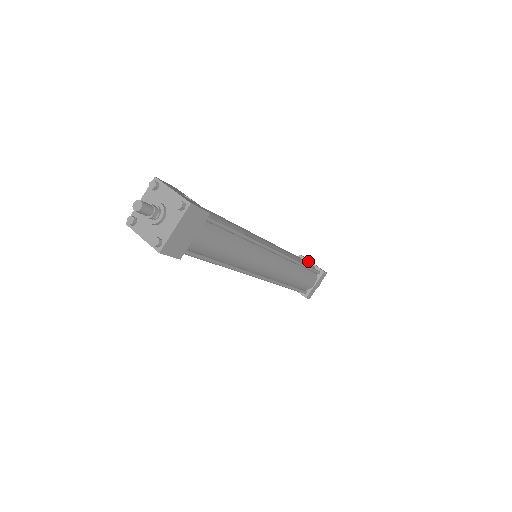
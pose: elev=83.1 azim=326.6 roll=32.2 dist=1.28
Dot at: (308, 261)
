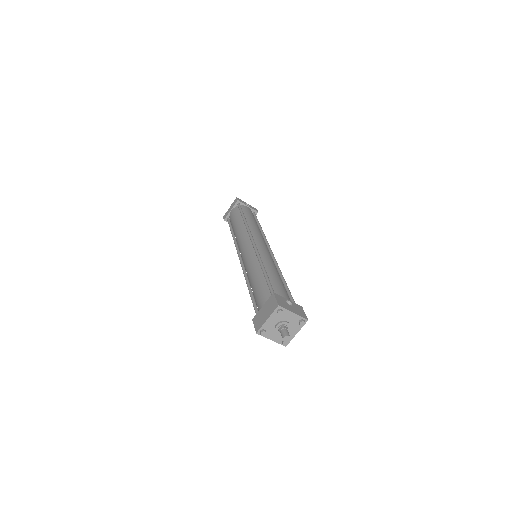
Dot at: (245, 205)
